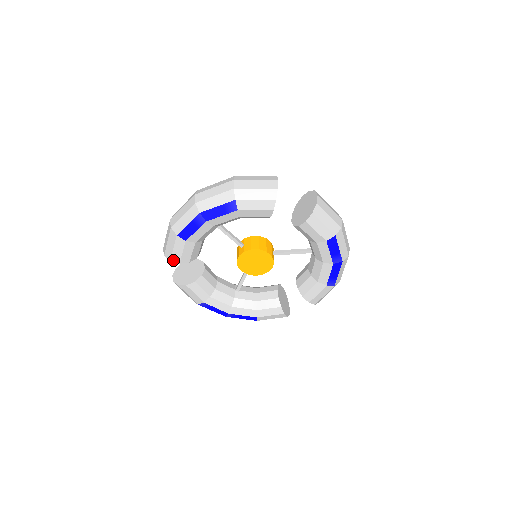
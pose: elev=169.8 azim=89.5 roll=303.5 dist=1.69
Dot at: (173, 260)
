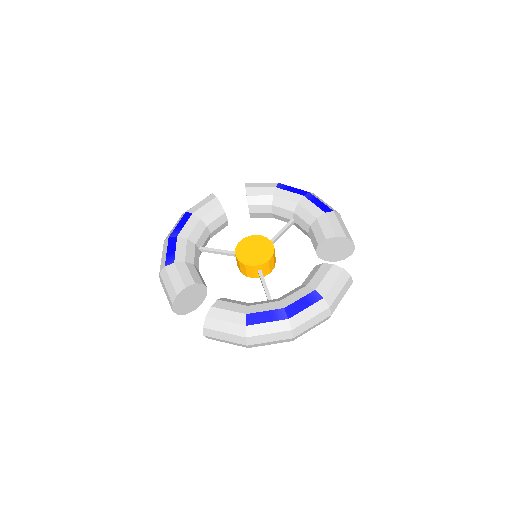
Dot at: occluded
